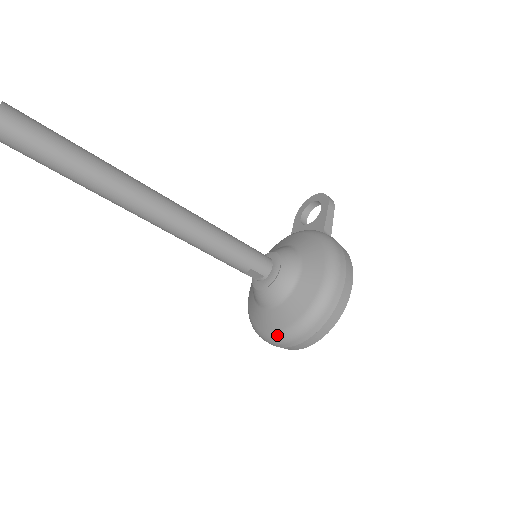
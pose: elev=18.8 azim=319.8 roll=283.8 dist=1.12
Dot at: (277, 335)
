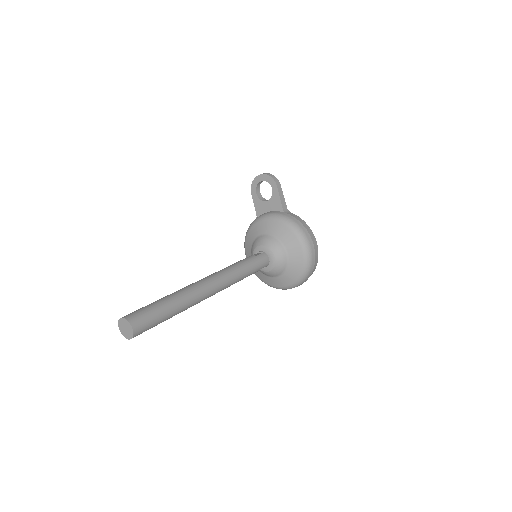
Dot at: (284, 288)
